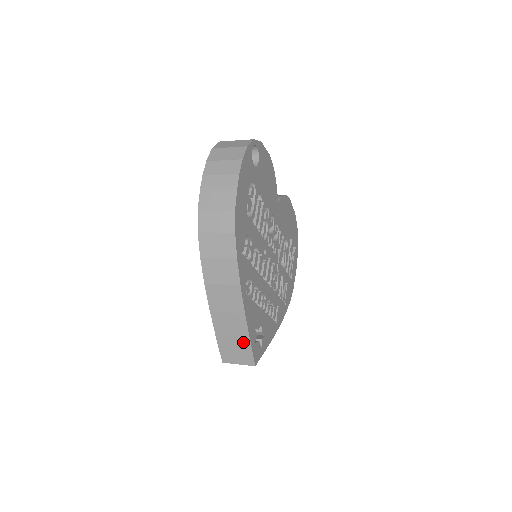
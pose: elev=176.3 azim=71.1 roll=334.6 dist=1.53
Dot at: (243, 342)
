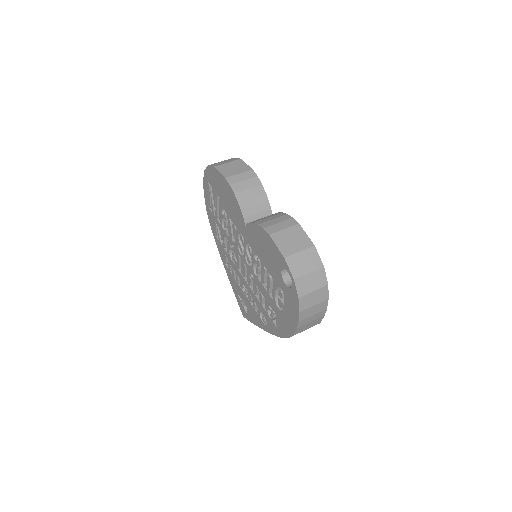
Dot at: occluded
